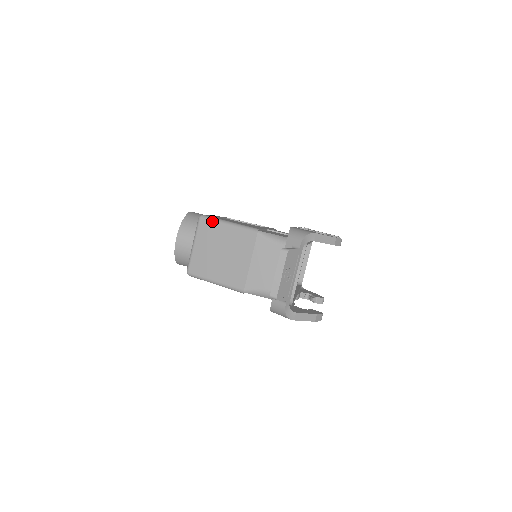
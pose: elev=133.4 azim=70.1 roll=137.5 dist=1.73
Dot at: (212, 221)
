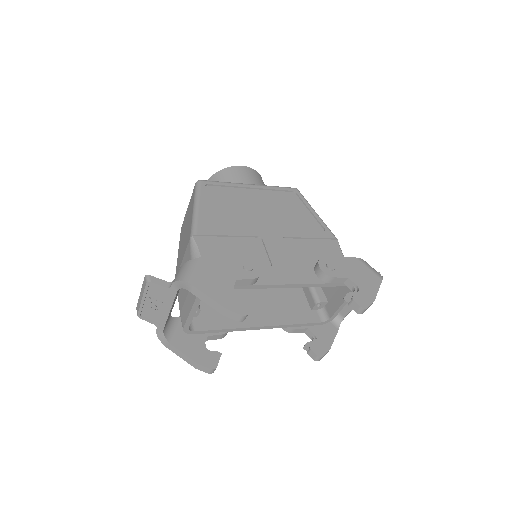
Dot at: (194, 194)
